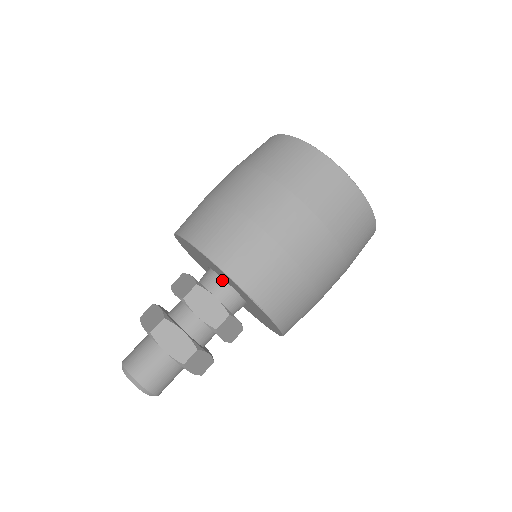
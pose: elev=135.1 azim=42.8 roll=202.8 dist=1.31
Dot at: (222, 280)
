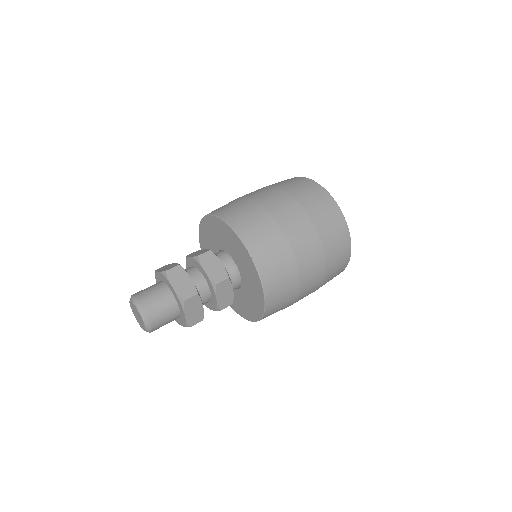
Dot at: (229, 257)
